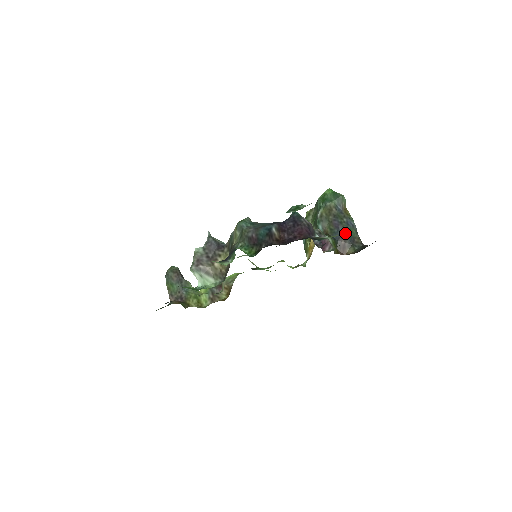
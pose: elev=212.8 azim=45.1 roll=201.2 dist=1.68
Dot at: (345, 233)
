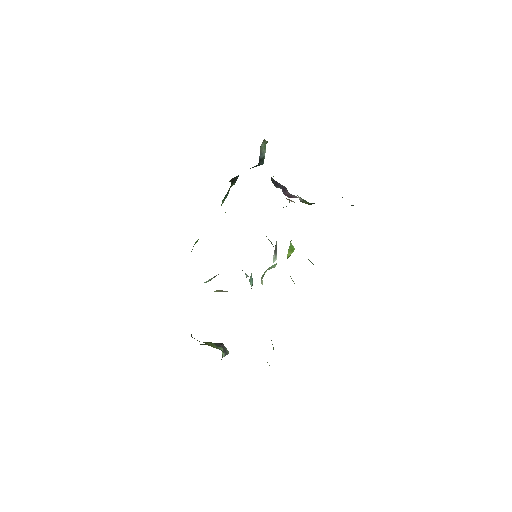
Dot at: occluded
